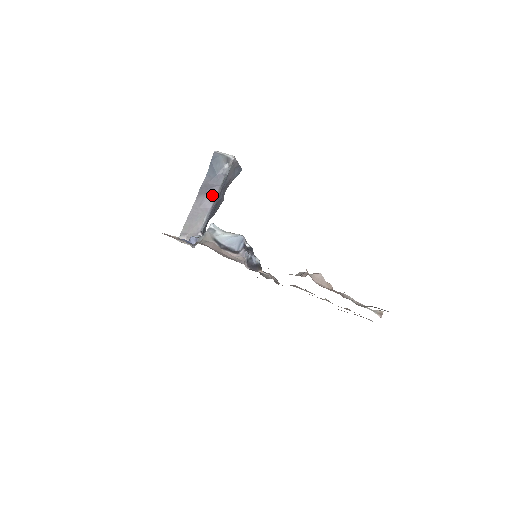
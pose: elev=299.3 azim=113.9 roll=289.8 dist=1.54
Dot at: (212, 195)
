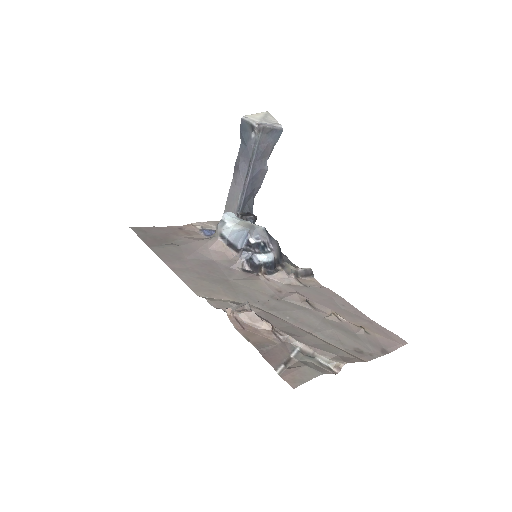
Dot at: (243, 171)
